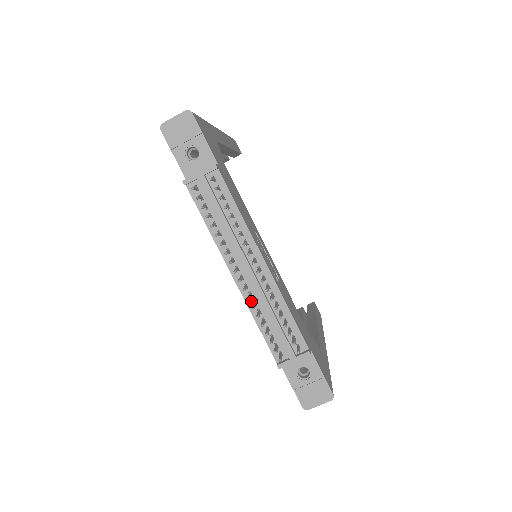
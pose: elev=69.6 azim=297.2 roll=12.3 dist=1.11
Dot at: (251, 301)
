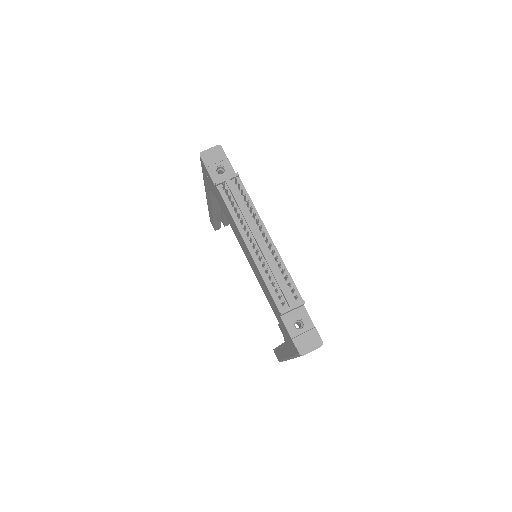
Dot at: (260, 265)
